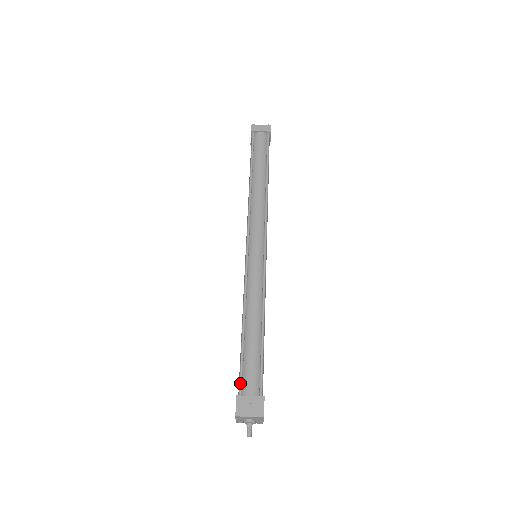
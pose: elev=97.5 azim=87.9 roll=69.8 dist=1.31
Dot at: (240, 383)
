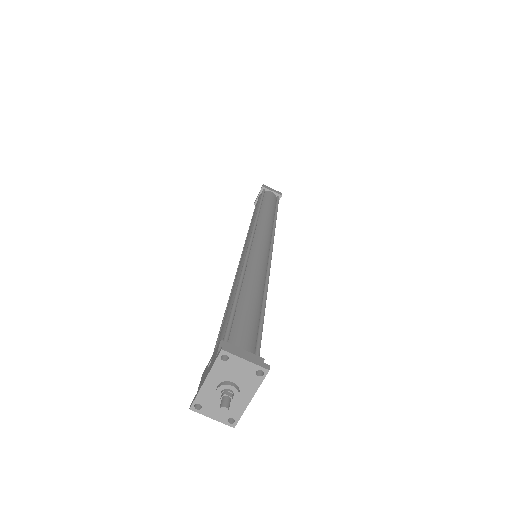
Dot at: (227, 332)
